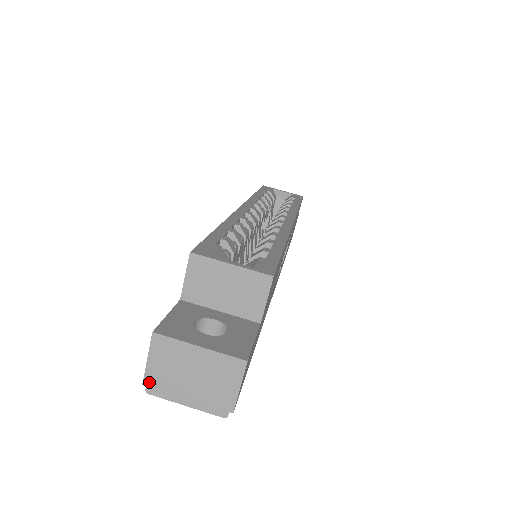
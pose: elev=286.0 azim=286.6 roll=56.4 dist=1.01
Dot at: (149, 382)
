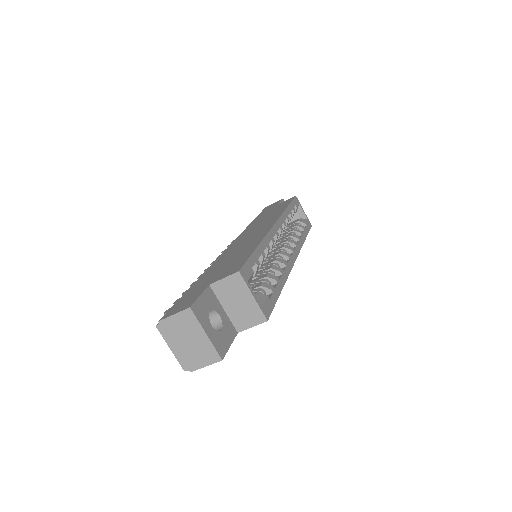
Dot at: (163, 324)
